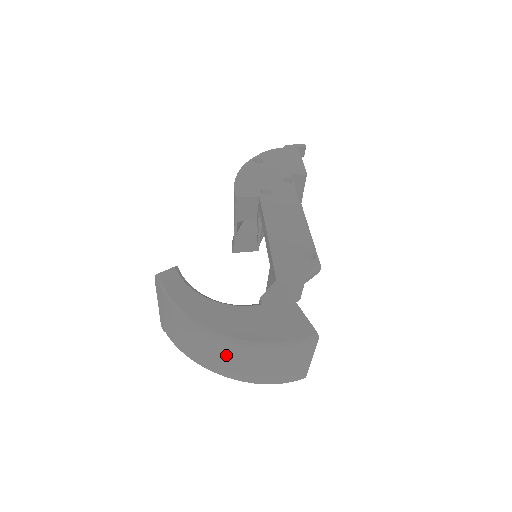
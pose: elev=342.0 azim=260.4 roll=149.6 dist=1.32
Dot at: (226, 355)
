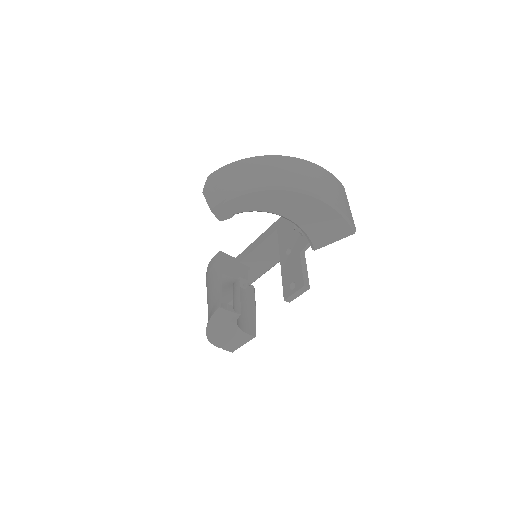
Dot at: (294, 169)
